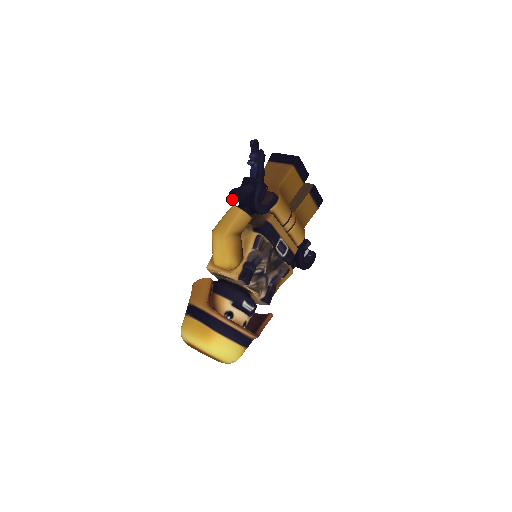
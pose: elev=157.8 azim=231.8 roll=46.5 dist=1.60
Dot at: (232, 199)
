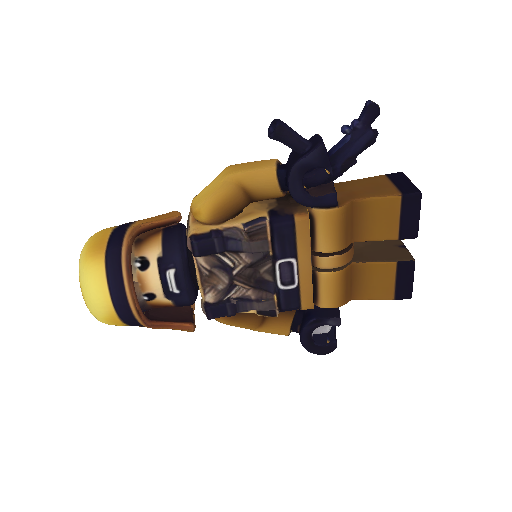
Dot at: (268, 132)
